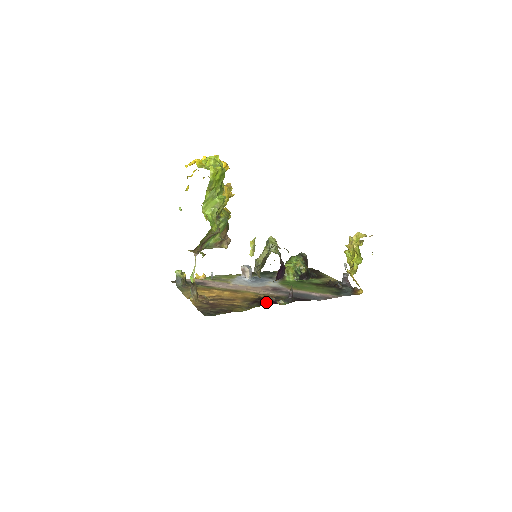
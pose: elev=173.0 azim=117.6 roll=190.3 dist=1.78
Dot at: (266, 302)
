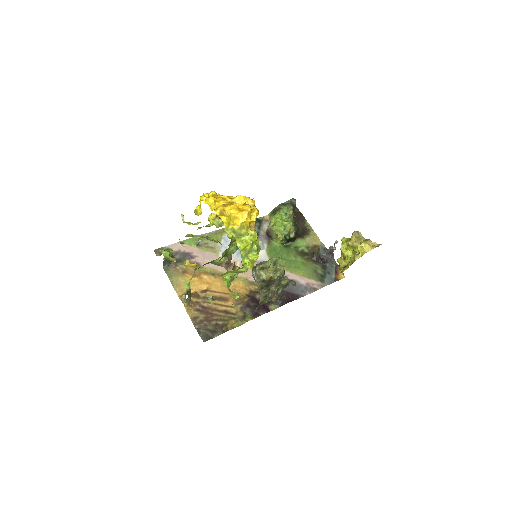
Dot at: (259, 310)
